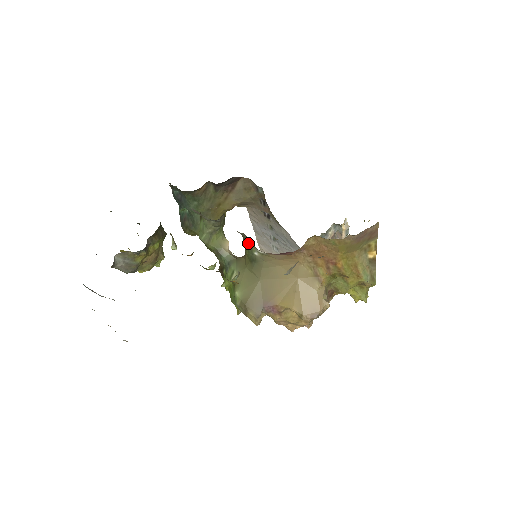
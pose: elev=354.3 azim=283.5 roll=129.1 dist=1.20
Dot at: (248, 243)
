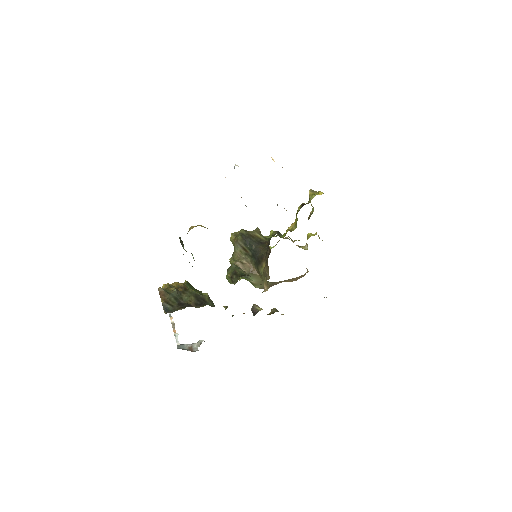
Dot at: occluded
